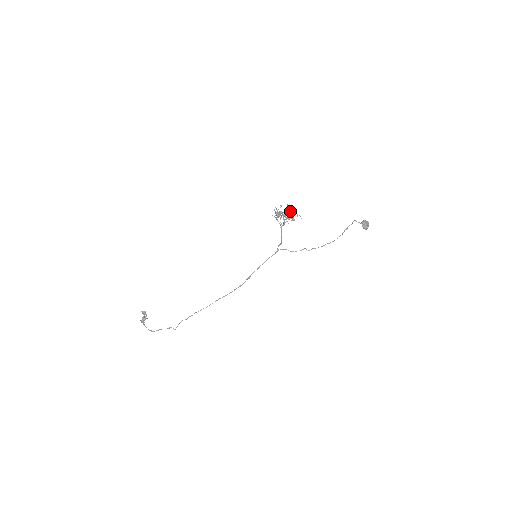
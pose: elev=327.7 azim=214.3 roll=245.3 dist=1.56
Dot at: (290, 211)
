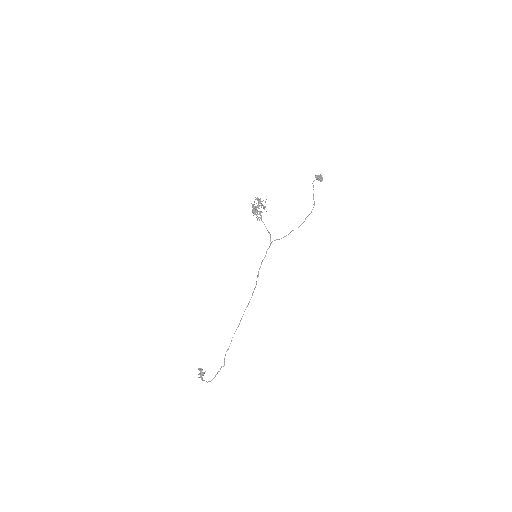
Dot at: (258, 201)
